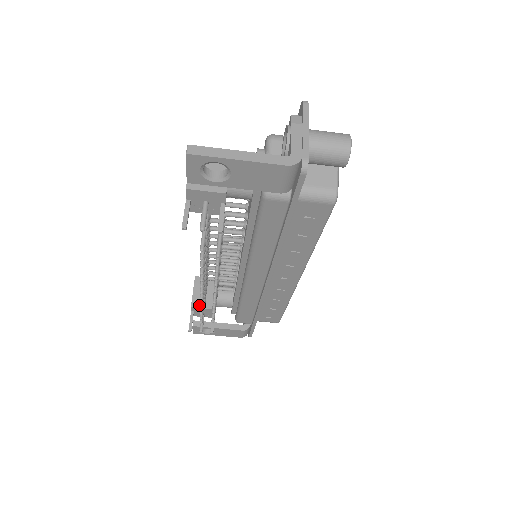
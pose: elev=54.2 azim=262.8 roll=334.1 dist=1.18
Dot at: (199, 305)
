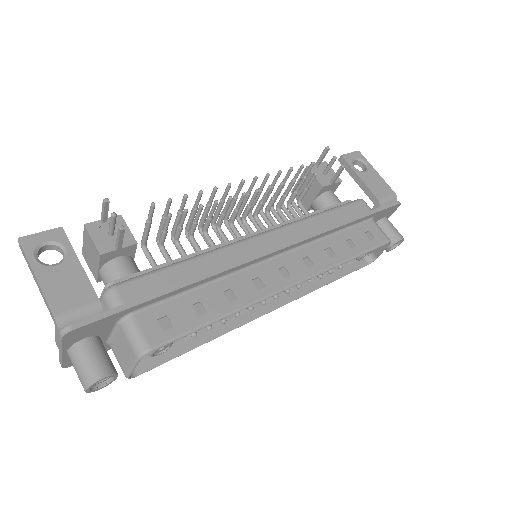
Dot at: (126, 226)
